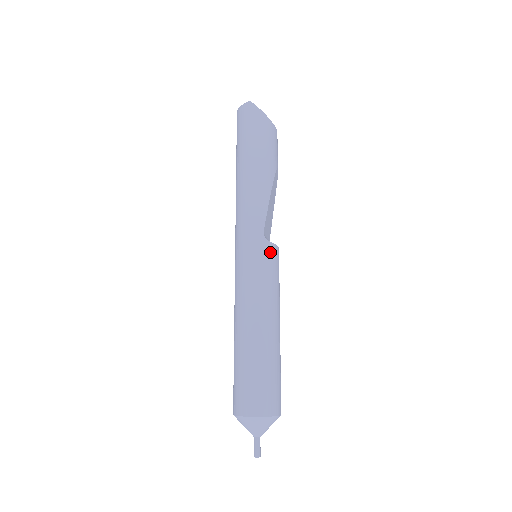
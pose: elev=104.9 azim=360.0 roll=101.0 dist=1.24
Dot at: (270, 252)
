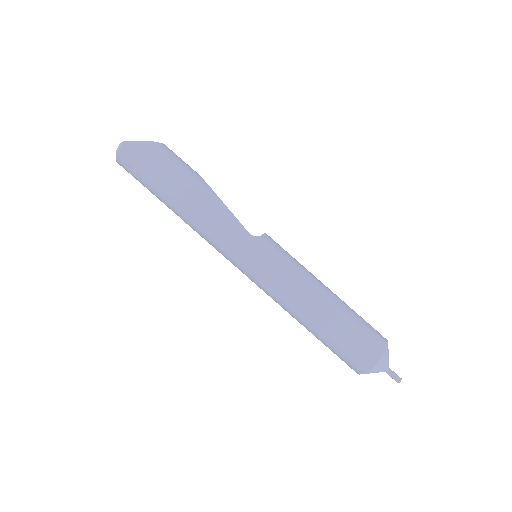
Dot at: (268, 243)
